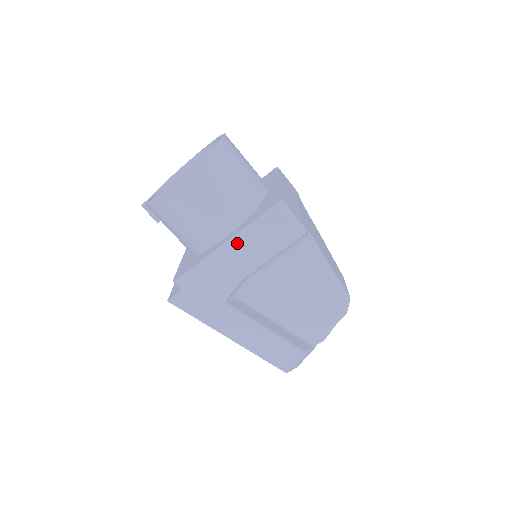
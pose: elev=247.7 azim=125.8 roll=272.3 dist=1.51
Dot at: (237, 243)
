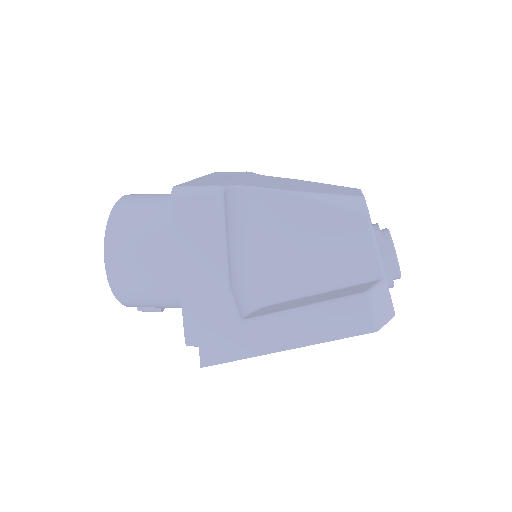
Dot at: (186, 260)
